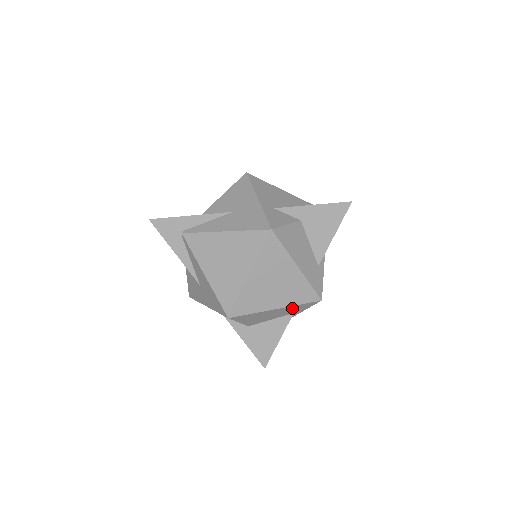
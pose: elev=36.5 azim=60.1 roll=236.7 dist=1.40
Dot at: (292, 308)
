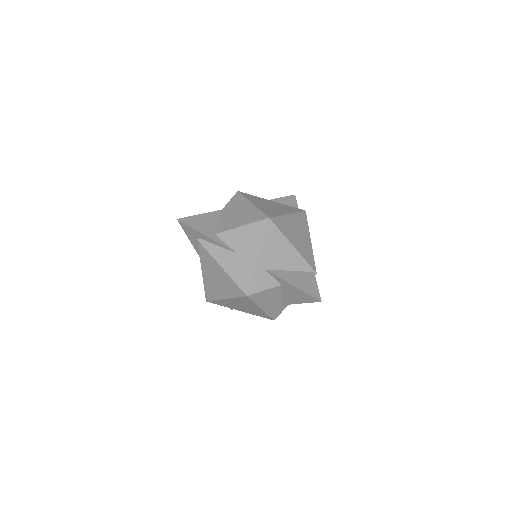
Dot at: occluded
